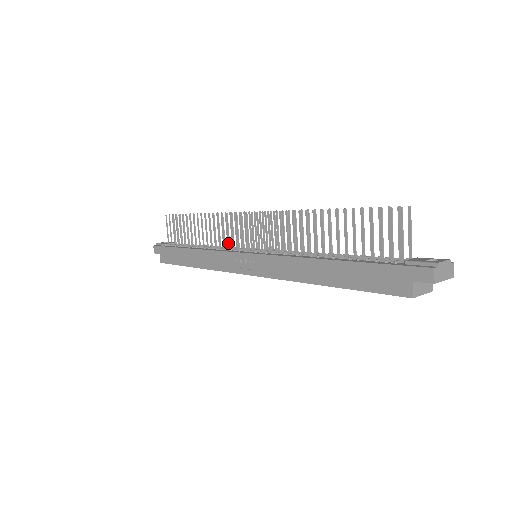
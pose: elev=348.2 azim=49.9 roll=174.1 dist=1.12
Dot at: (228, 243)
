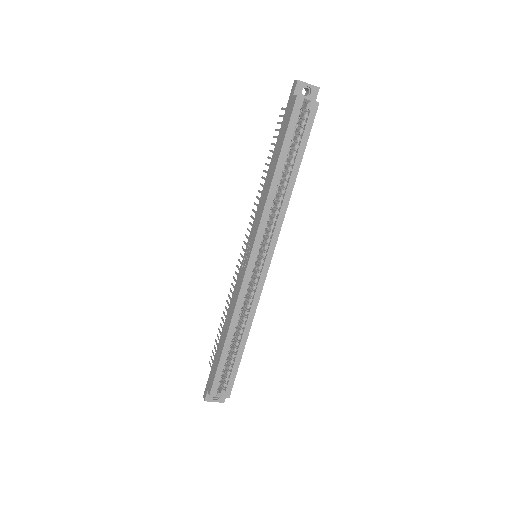
Dot at: occluded
